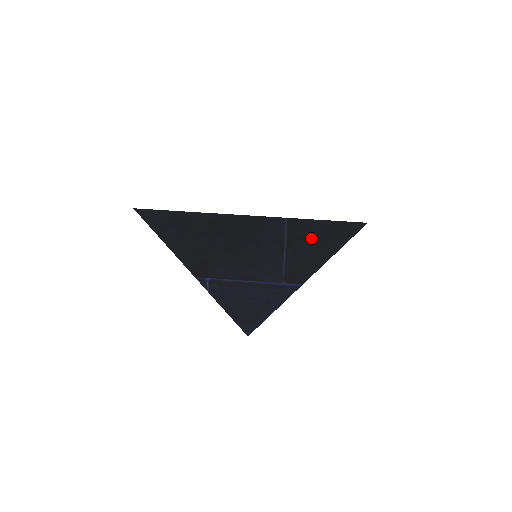
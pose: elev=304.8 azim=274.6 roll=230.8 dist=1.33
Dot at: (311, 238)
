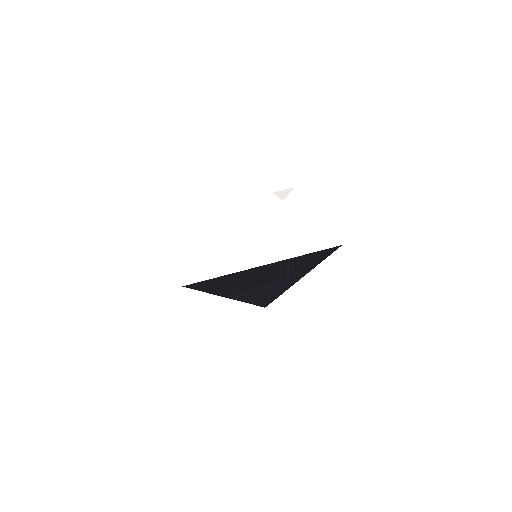
Dot at: (306, 261)
